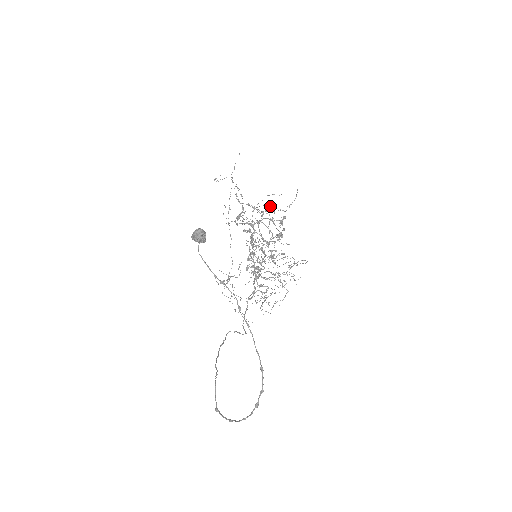
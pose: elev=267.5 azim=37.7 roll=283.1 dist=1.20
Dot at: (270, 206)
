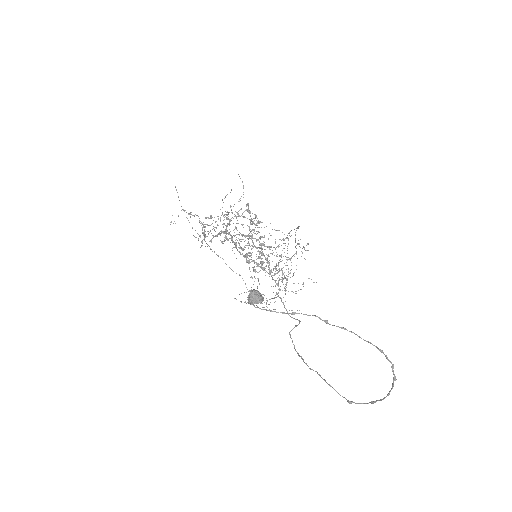
Dot at: occluded
